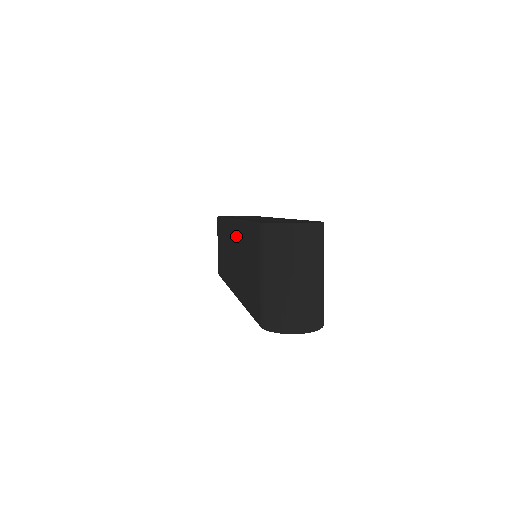
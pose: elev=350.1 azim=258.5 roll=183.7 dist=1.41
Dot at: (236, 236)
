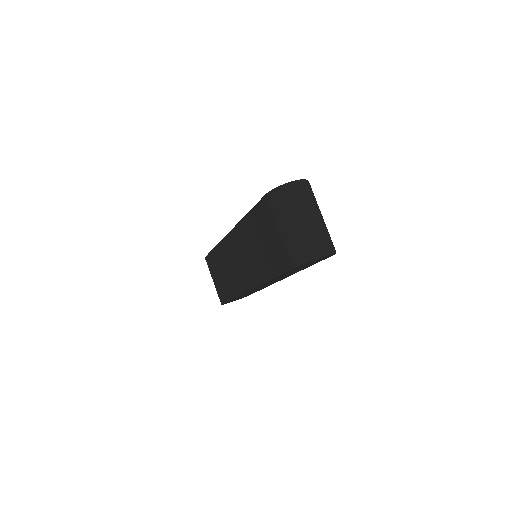
Dot at: (239, 238)
